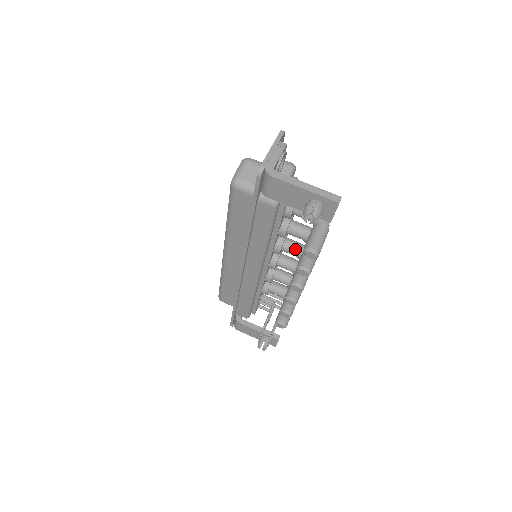
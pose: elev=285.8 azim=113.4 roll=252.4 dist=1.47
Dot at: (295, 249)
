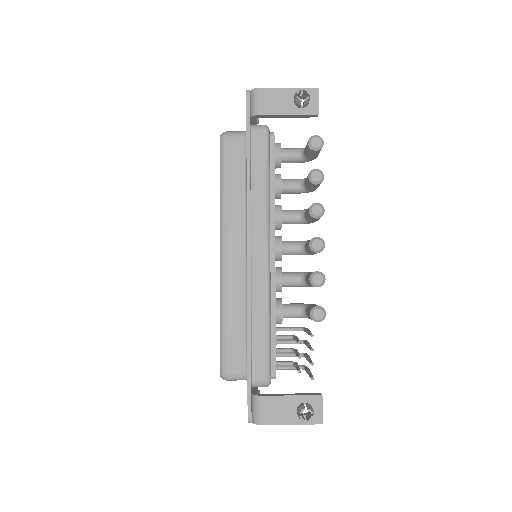
Dot at: (295, 211)
